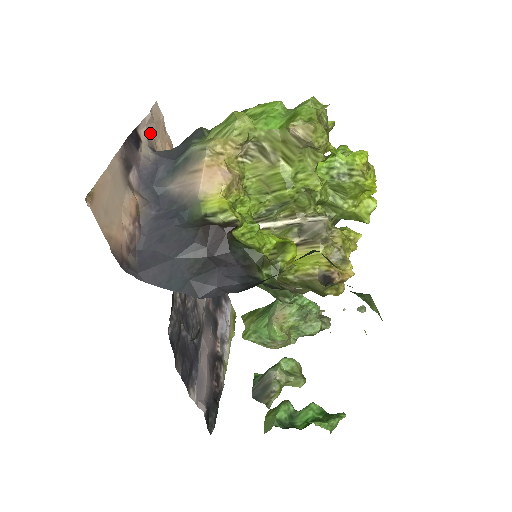
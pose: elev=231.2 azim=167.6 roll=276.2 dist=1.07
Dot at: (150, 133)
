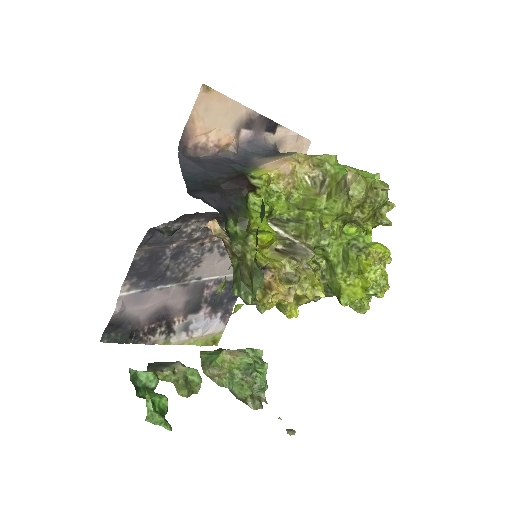
Dot at: (286, 143)
